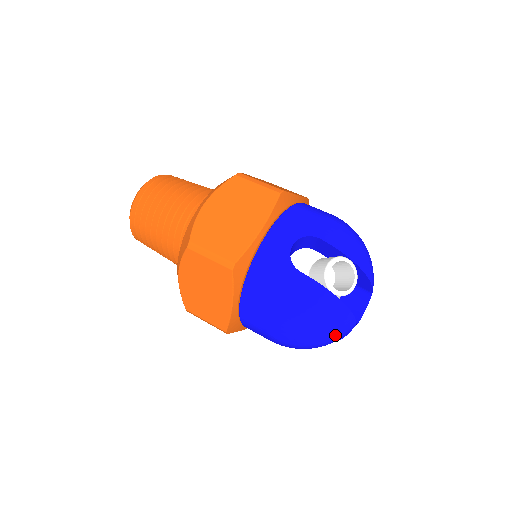
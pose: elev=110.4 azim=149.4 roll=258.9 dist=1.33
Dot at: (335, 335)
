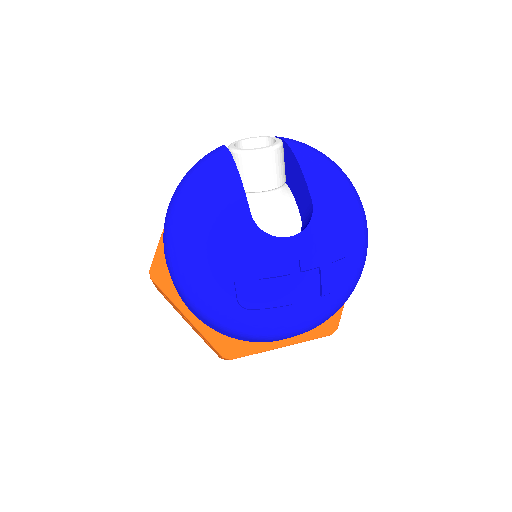
Dot at: (208, 210)
